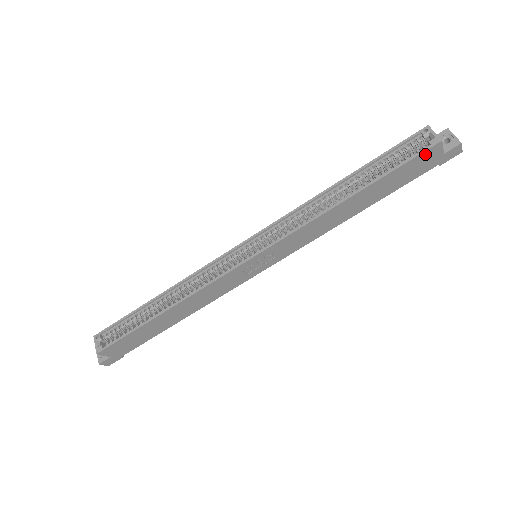
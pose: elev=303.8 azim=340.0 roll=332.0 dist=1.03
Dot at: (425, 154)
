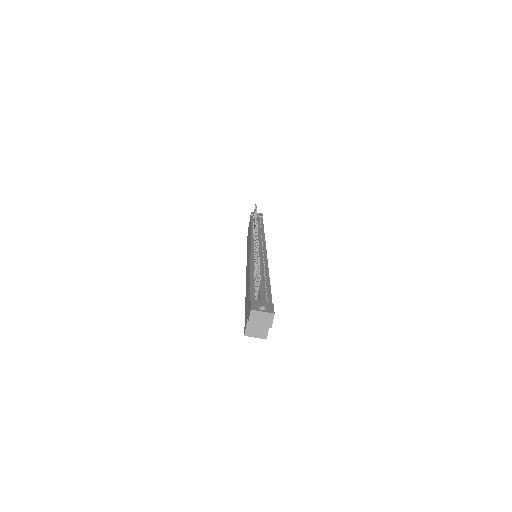
Dot at: occluded
